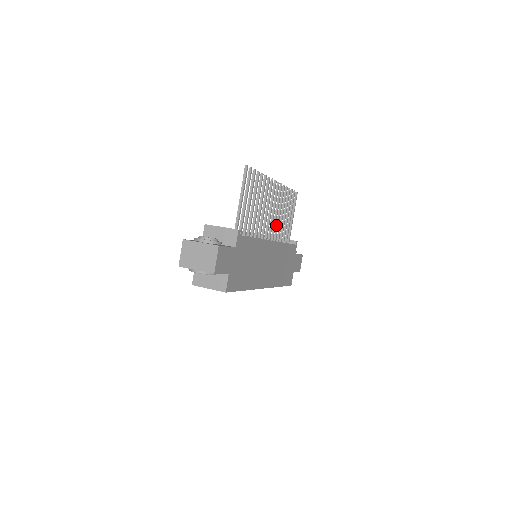
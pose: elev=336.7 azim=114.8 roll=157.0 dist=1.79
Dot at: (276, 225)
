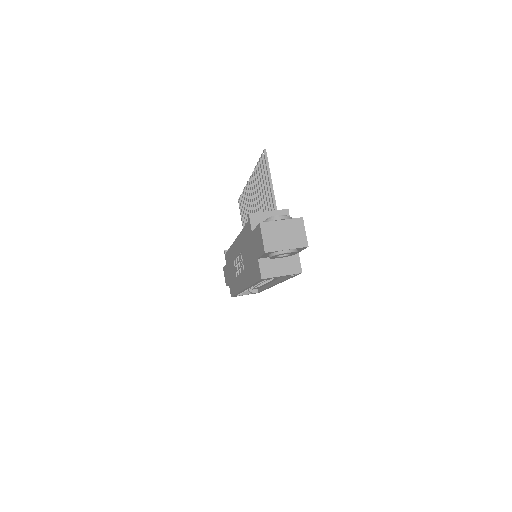
Dot at: occluded
